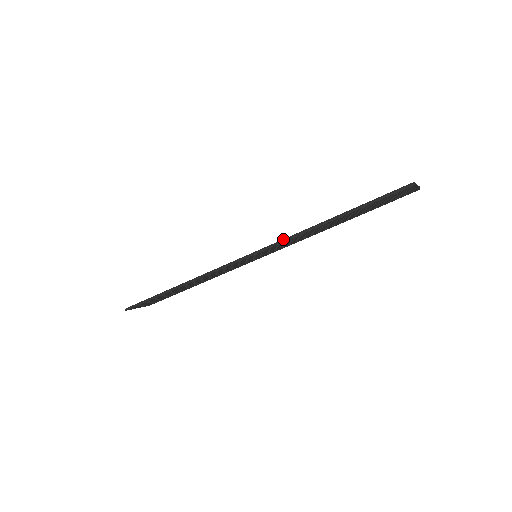
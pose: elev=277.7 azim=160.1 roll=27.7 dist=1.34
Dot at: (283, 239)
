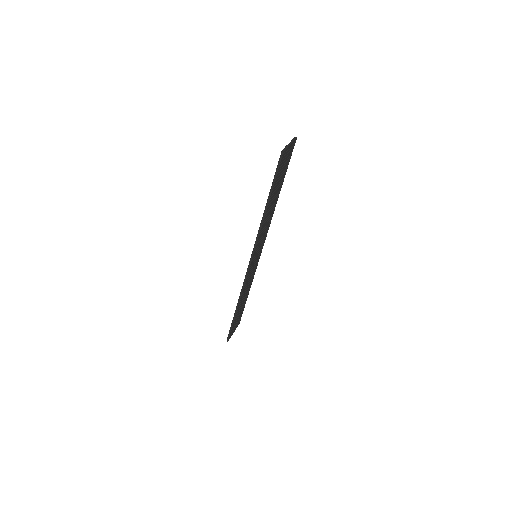
Dot at: occluded
